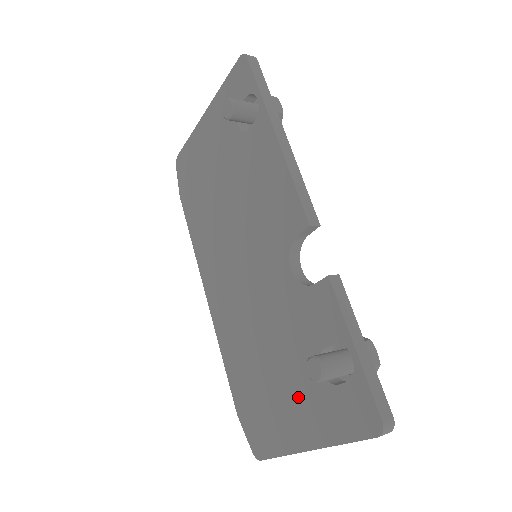
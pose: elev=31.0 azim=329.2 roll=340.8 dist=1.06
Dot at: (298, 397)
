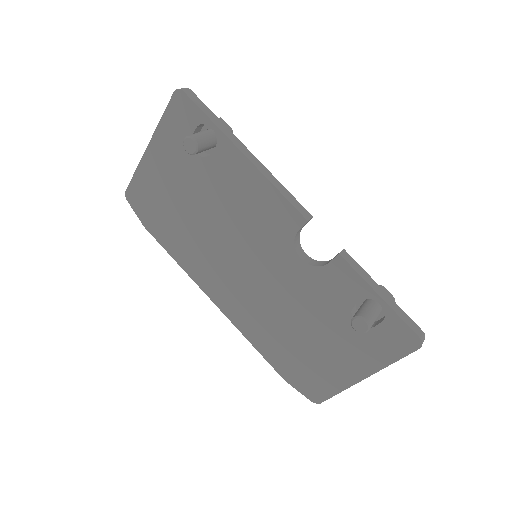
Dot at: (341, 347)
